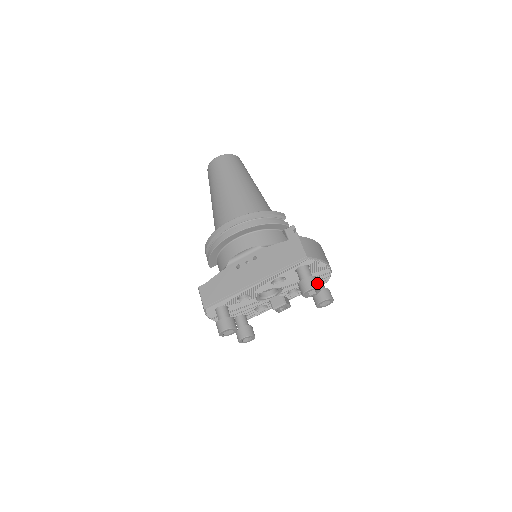
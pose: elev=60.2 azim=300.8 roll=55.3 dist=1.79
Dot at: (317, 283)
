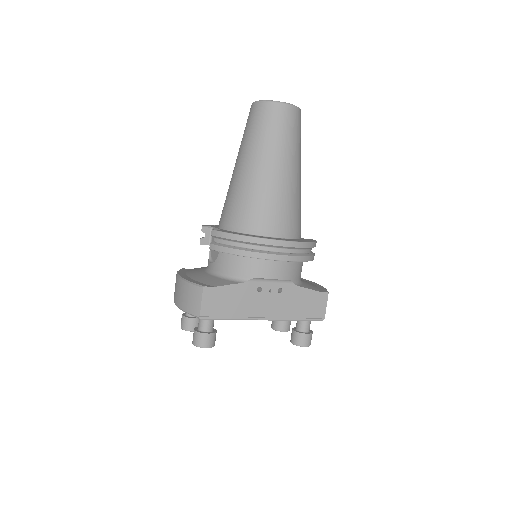
Dot at: (311, 339)
